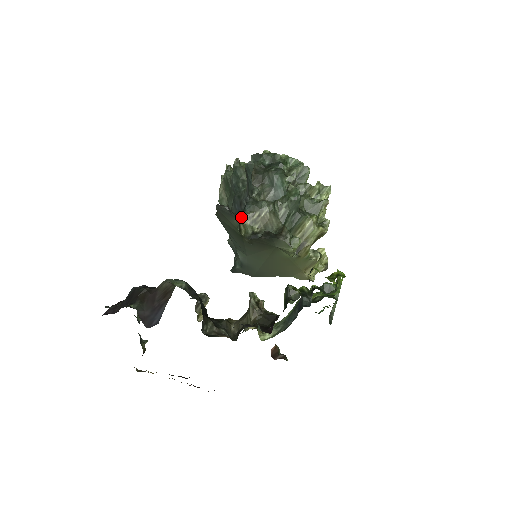
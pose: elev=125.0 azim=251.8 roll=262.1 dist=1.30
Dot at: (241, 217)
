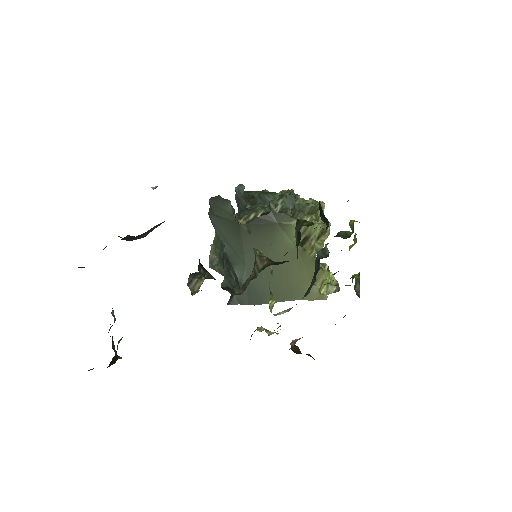
Dot at: occluded
